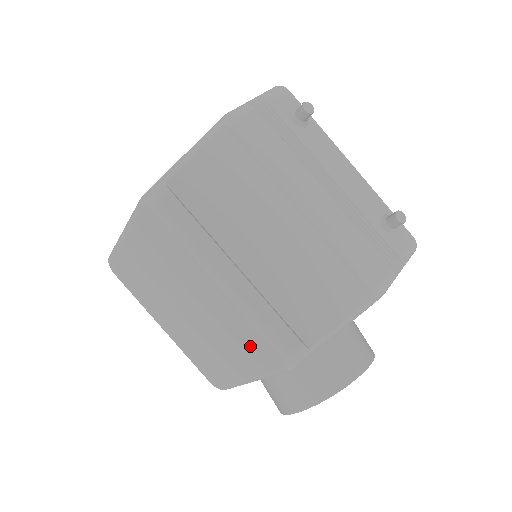
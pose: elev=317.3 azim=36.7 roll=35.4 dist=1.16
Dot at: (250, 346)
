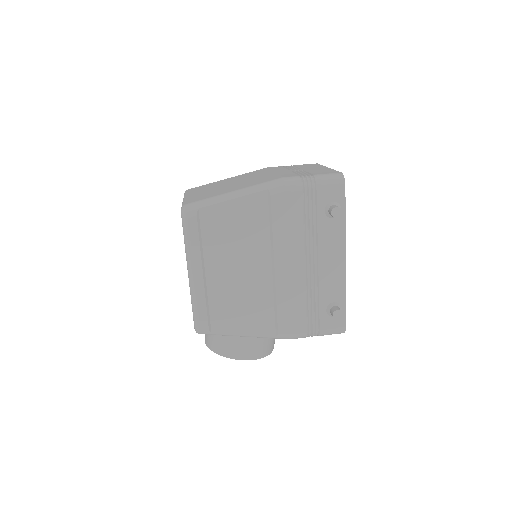
Dot at: occluded
